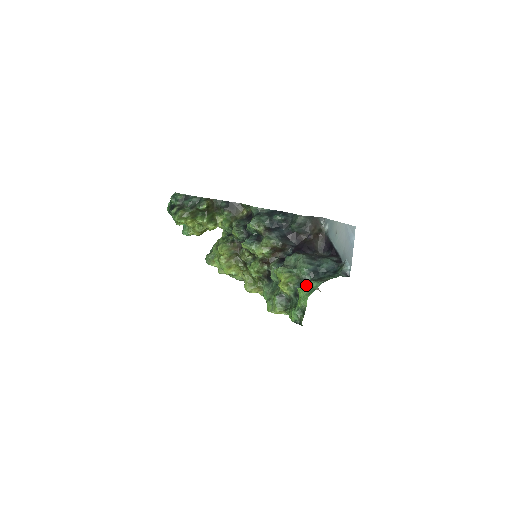
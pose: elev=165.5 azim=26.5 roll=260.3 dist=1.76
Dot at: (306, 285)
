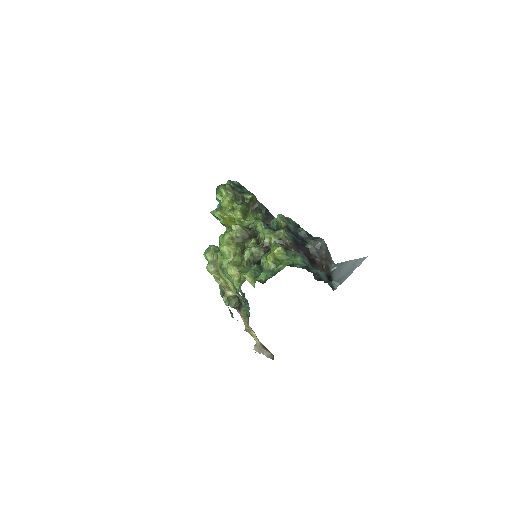
Dot at: (295, 259)
